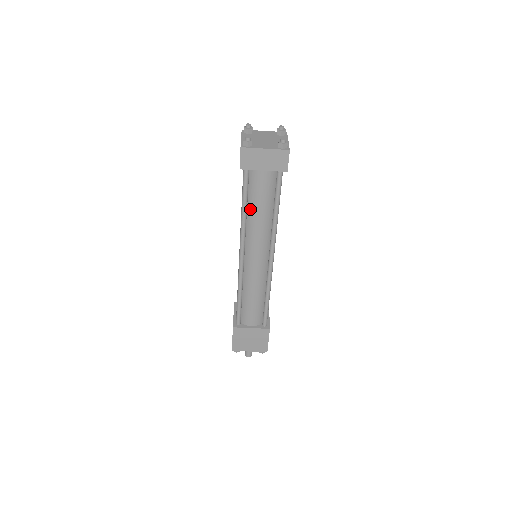
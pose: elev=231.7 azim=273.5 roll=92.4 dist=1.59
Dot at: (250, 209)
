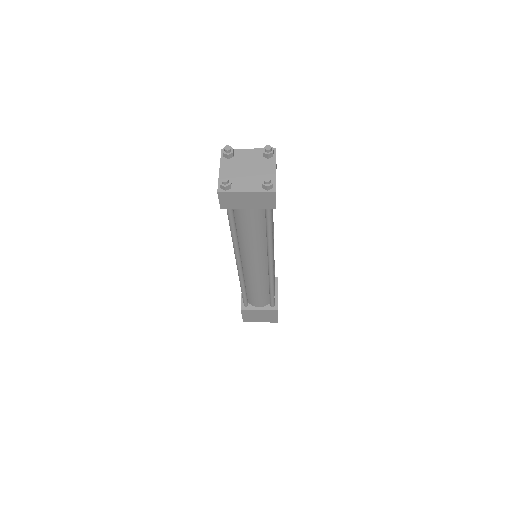
Dot at: (240, 233)
